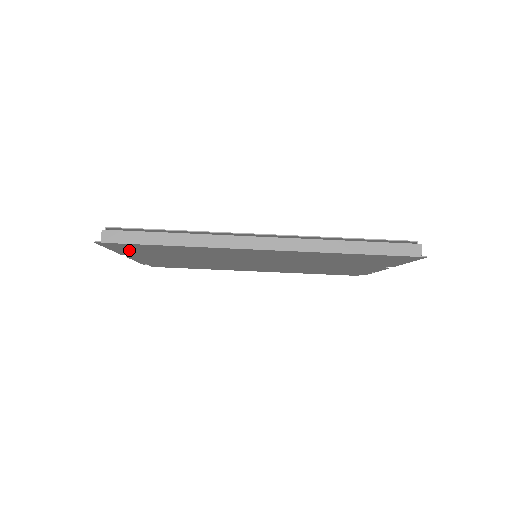
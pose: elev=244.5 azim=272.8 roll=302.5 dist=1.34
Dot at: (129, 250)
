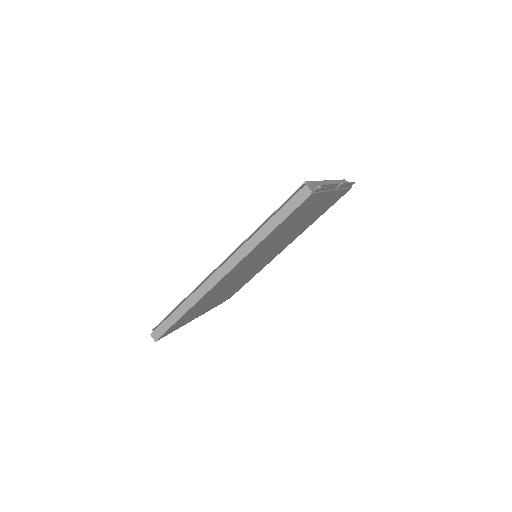
Dot at: (180, 325)
